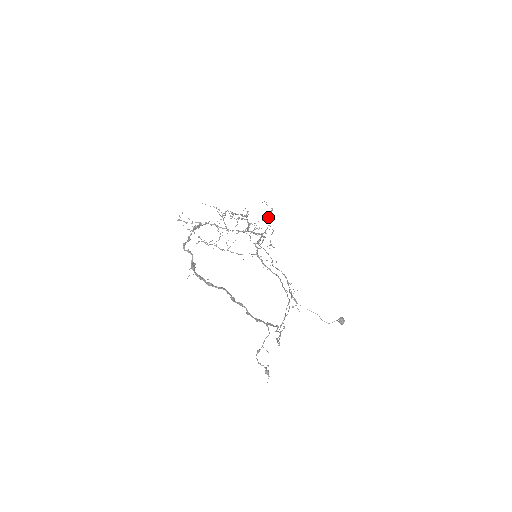
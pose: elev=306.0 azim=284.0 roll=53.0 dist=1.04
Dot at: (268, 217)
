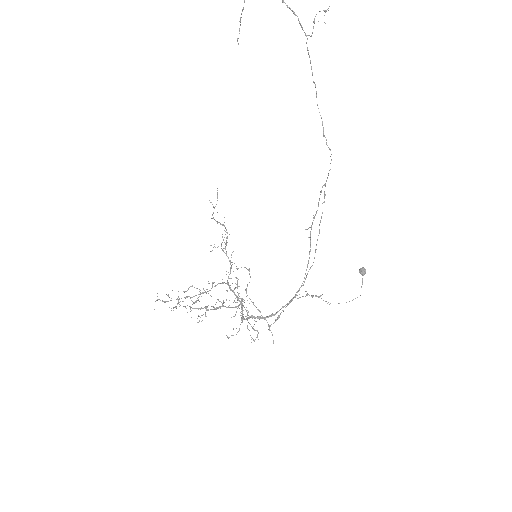
Dot at: occluded
